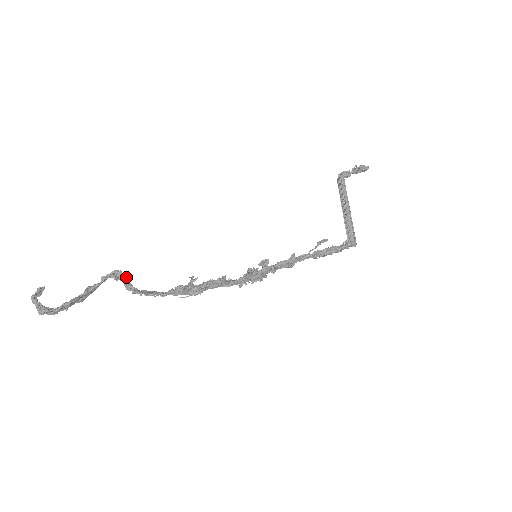
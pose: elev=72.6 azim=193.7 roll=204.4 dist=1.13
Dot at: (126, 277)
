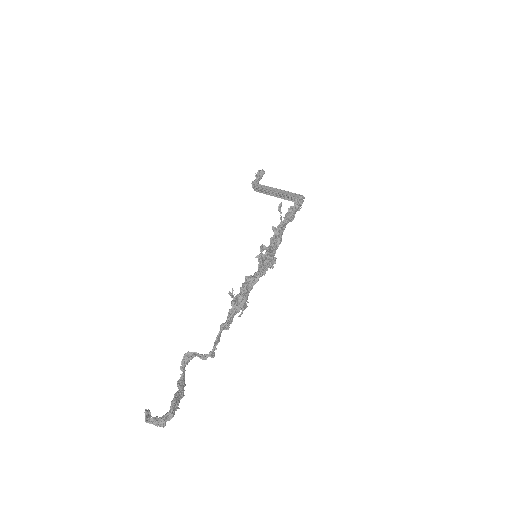
Dot at: (195, 352)
